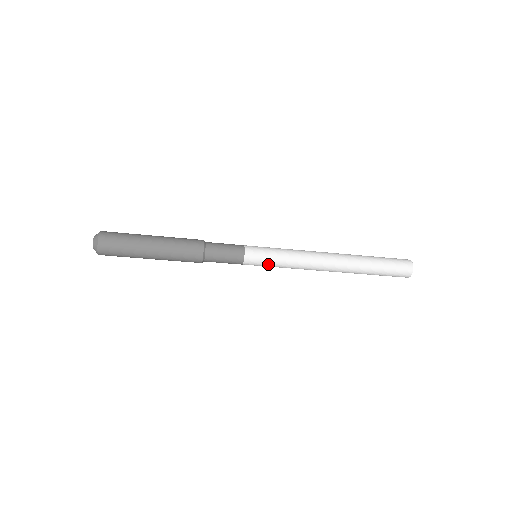
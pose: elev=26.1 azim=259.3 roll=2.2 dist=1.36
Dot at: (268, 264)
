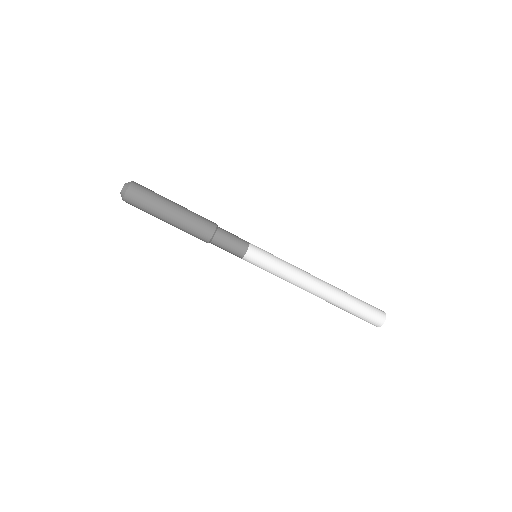
Dot at: (267, 261)
